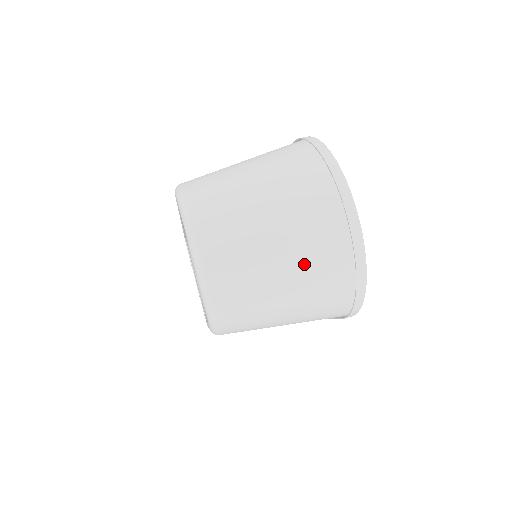
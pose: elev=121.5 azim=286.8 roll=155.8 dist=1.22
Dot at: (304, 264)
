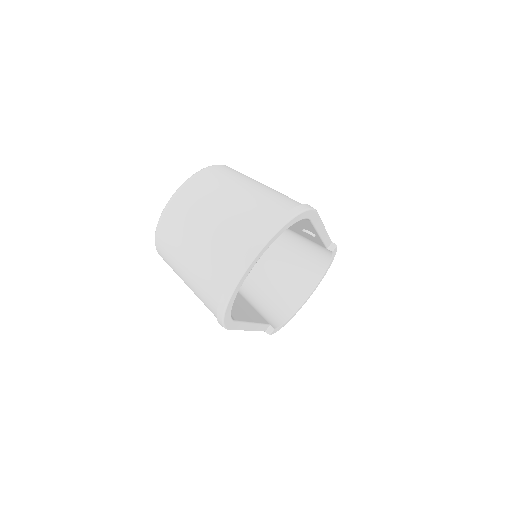
Dot at: (204, 260)
